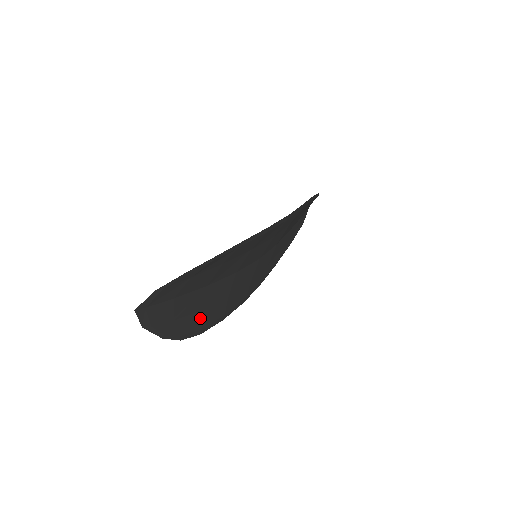
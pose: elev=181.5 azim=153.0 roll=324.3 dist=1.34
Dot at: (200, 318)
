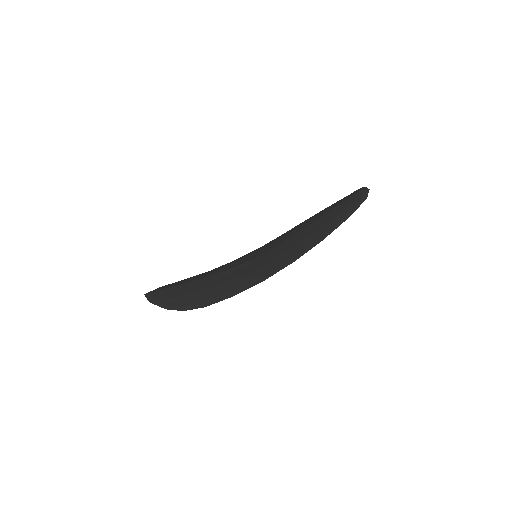
Dot at: occluded
